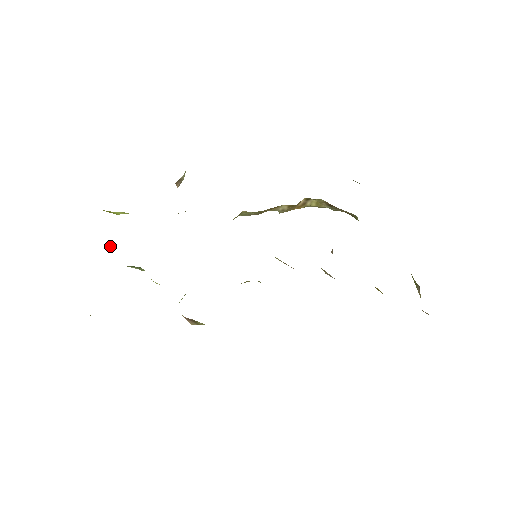
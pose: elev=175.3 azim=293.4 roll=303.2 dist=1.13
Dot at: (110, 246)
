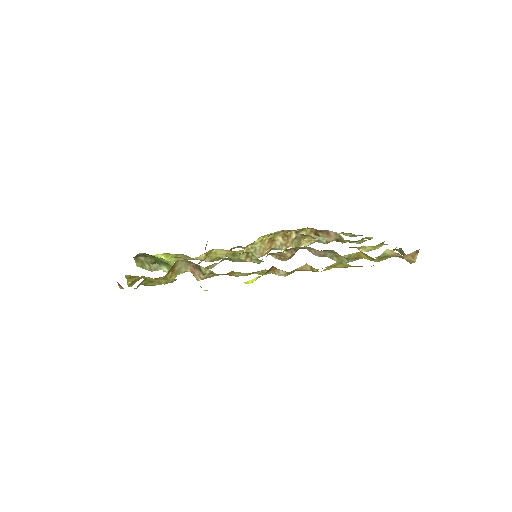
Dot at: (152, 267)
